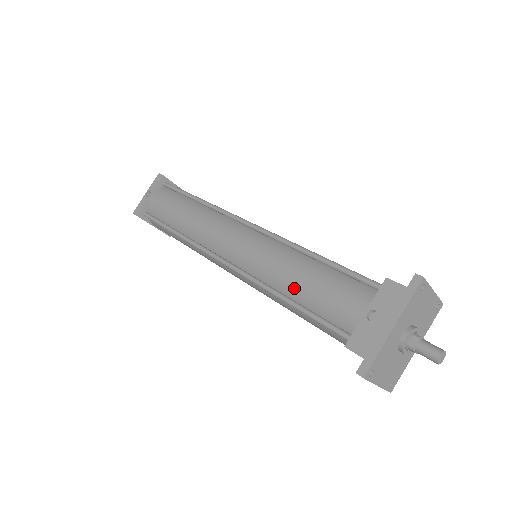
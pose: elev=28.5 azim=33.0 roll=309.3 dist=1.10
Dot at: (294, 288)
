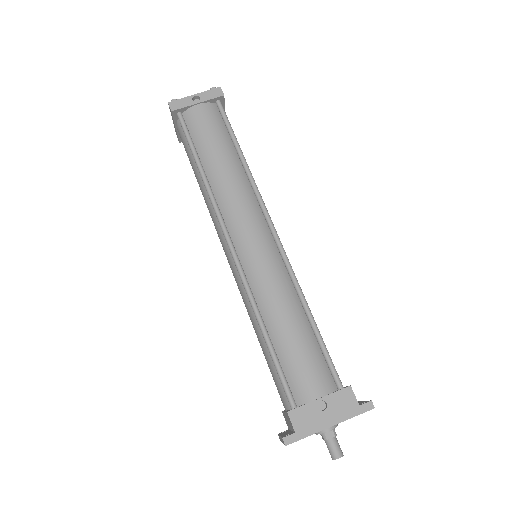
Dot at: (278, 329)
